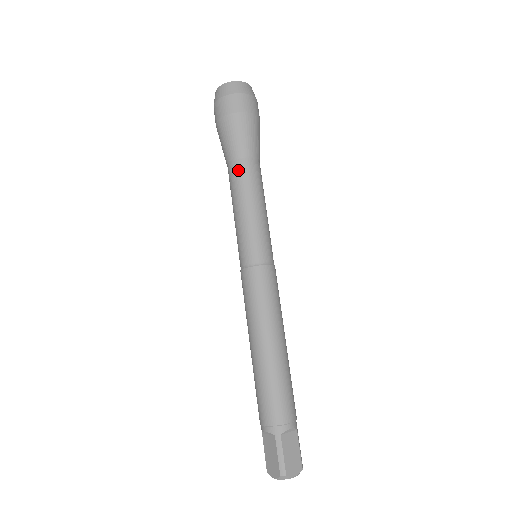
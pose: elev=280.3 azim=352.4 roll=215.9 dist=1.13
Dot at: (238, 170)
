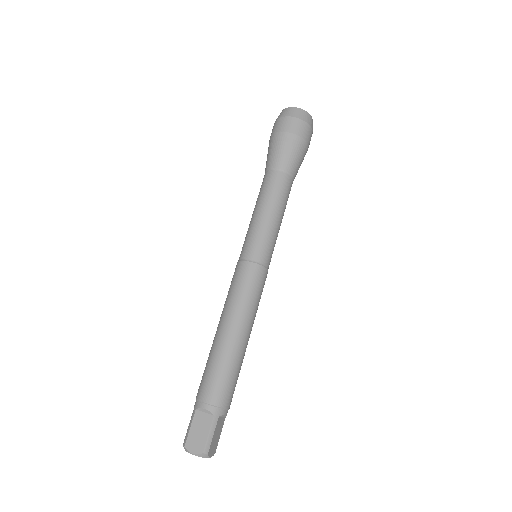
Dot at: (281, 181)
